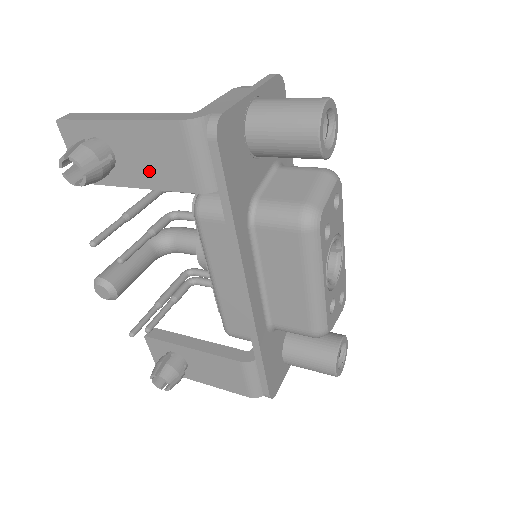
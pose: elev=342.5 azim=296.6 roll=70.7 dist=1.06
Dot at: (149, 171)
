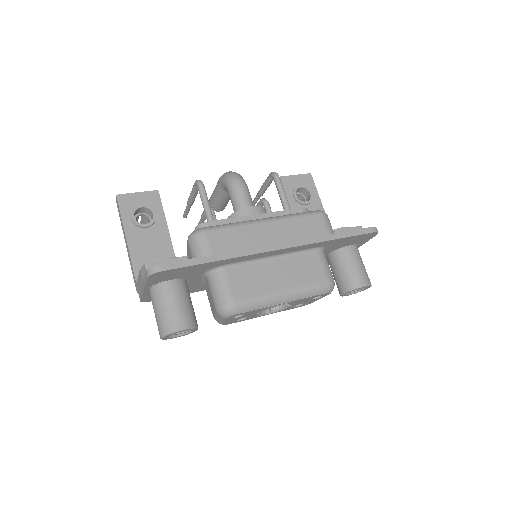
Dot at: occluded
